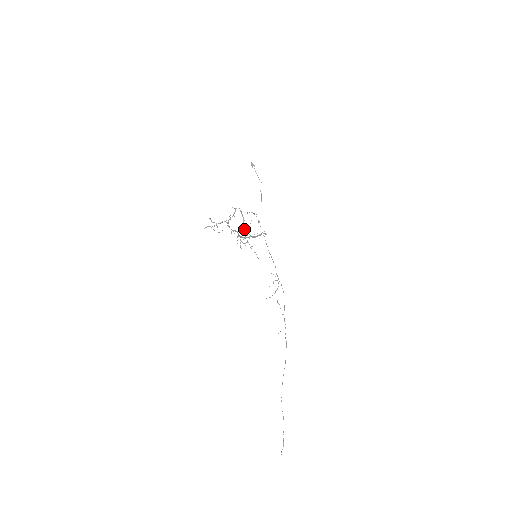
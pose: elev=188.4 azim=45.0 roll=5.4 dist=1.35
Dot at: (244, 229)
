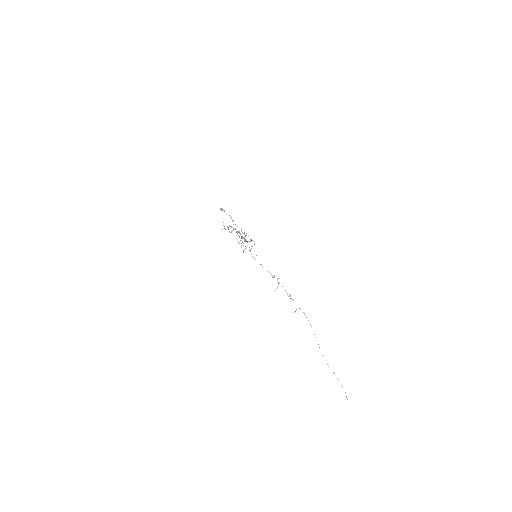
Dot at: (240, 240)
